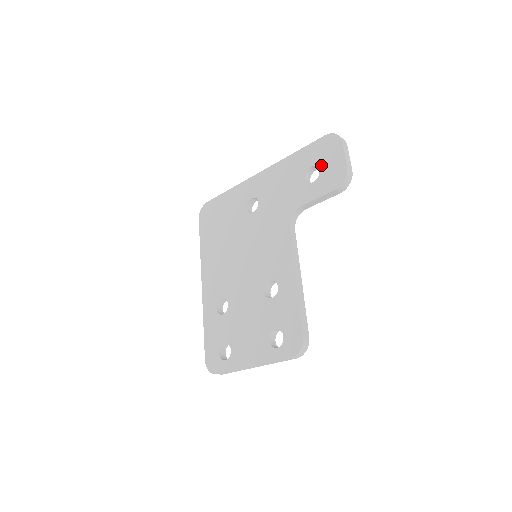
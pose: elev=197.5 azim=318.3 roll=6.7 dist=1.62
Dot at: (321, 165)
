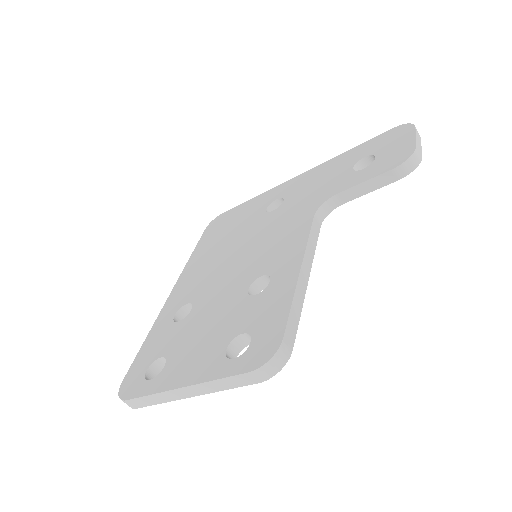
Dot at: (379, 152)
